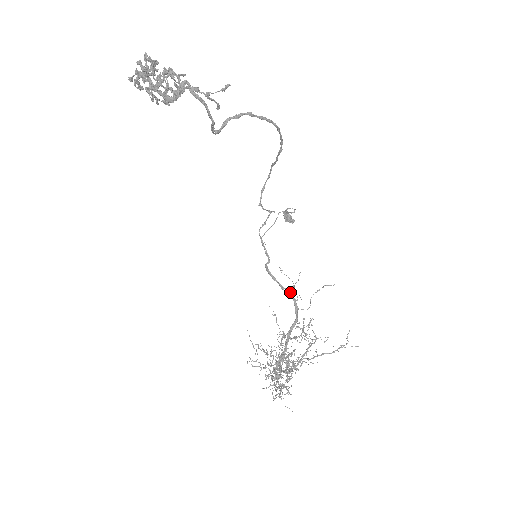
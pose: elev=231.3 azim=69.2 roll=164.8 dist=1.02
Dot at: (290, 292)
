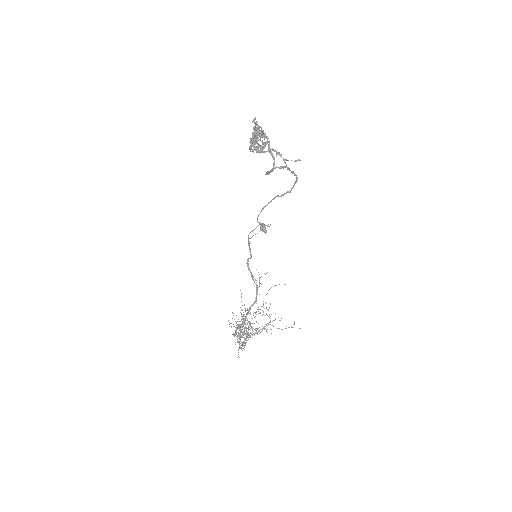
Dot at: occluded
